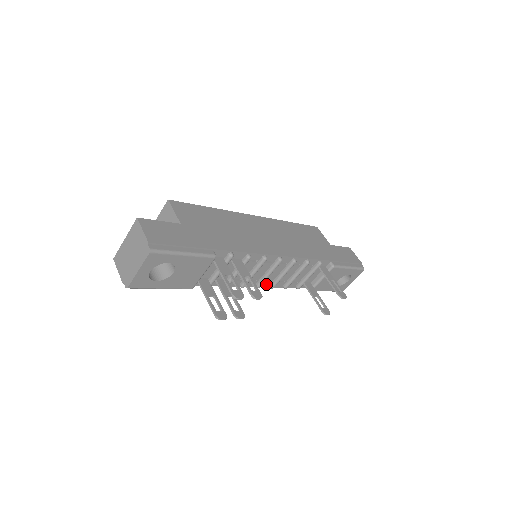
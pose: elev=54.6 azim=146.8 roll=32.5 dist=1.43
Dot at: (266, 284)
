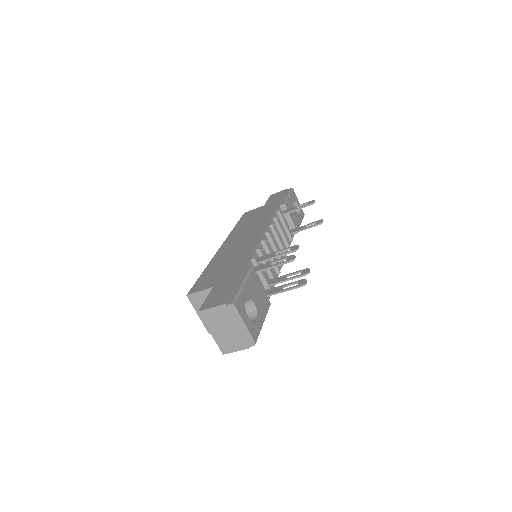
Dot at: occluded
